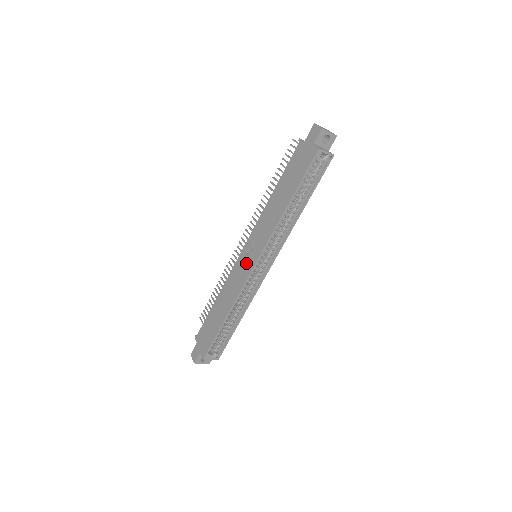
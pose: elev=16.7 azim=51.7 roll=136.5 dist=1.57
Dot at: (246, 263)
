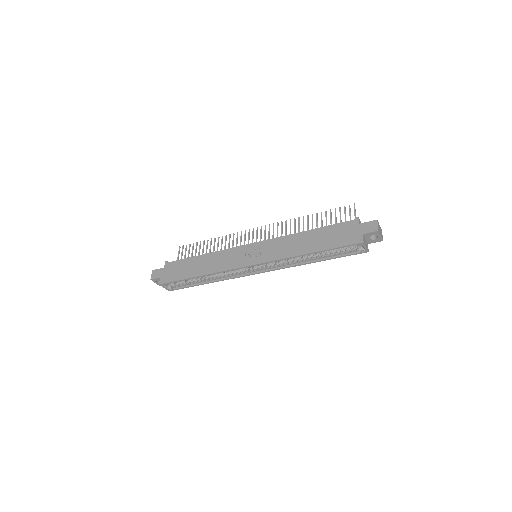
Dot at: (245, 256)
